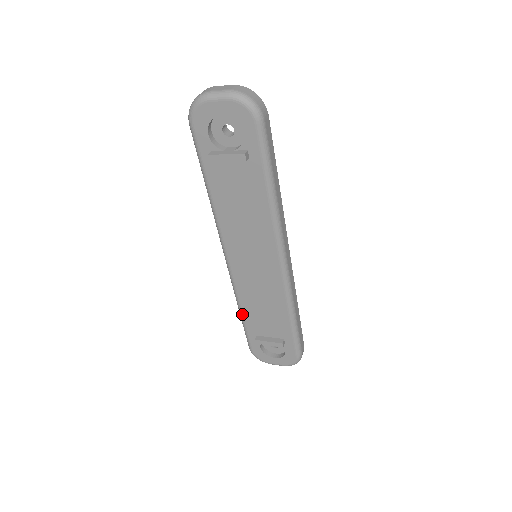
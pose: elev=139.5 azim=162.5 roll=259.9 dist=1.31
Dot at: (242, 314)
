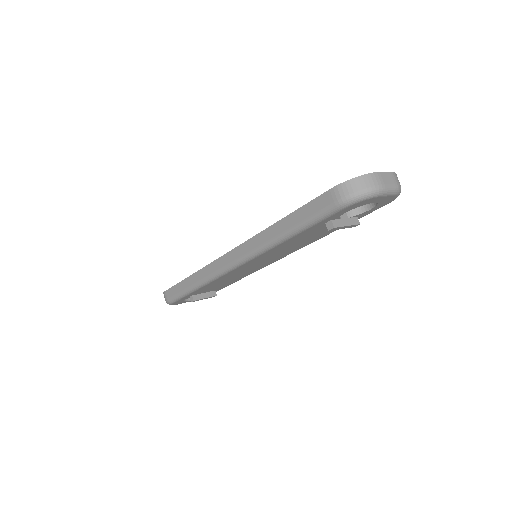
Dot at: (197, 290)
